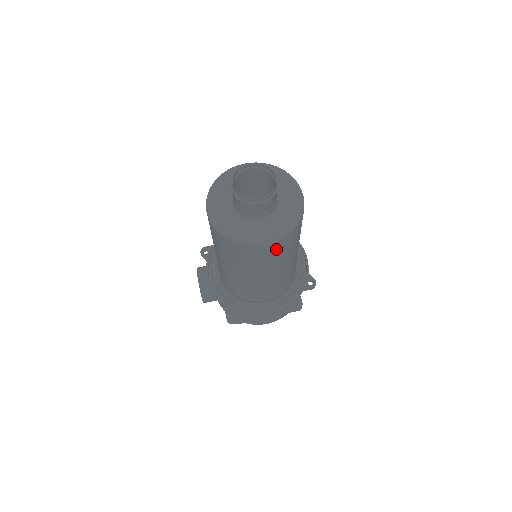
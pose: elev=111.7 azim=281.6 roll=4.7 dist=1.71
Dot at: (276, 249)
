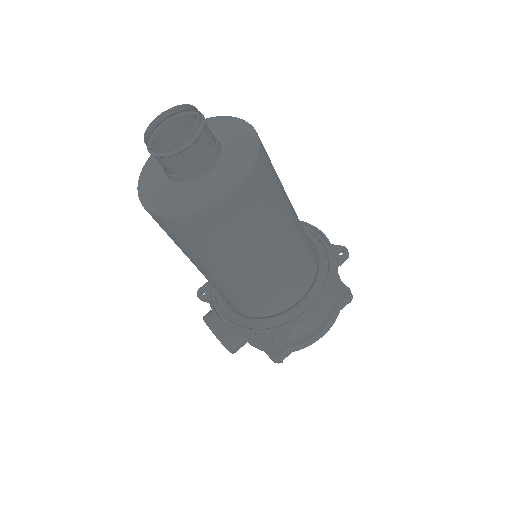
Dot at: (251, 199)
